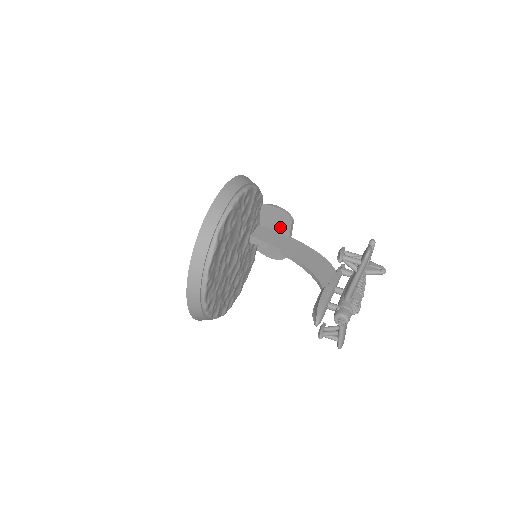
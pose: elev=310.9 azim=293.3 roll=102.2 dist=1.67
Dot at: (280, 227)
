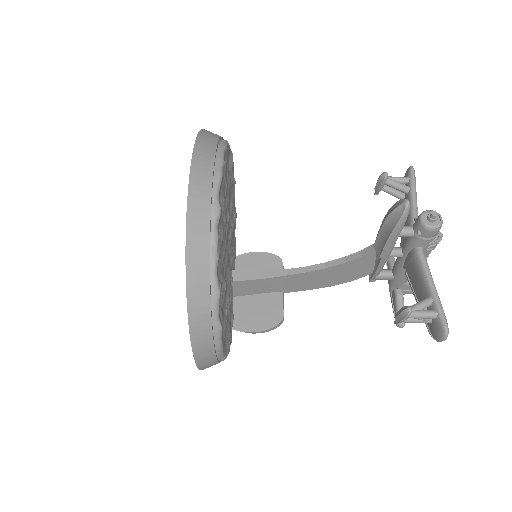
Dot at: occluded
